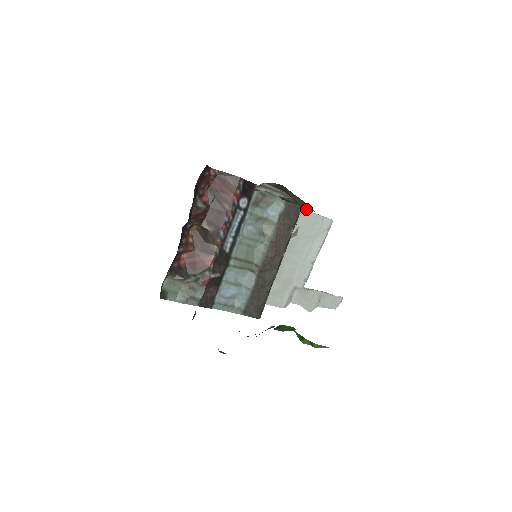
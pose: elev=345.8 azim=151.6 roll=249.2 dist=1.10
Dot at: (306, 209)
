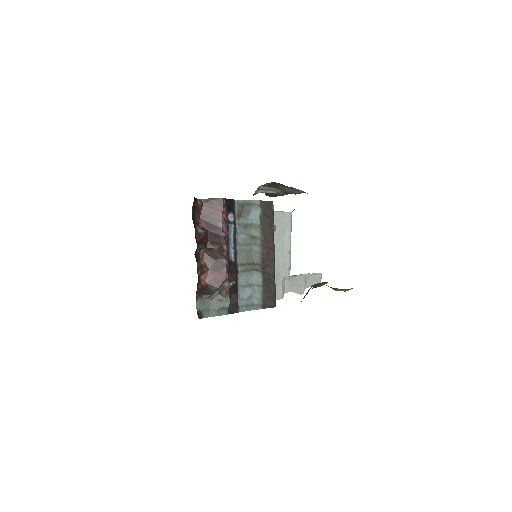
Dot at: occluded
